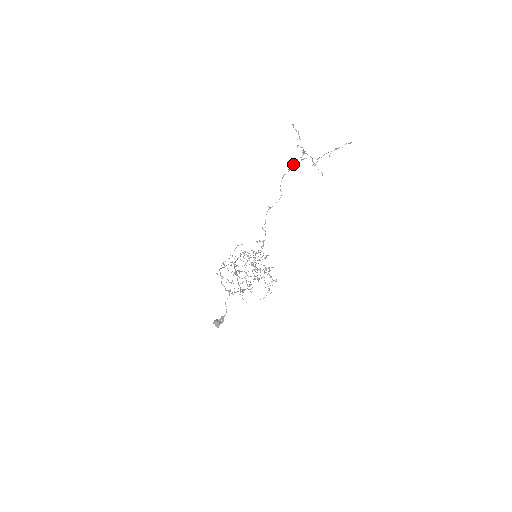
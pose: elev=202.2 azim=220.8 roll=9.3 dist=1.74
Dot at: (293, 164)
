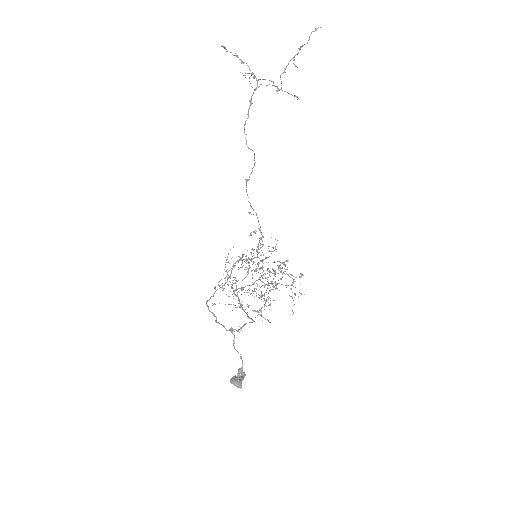
Dot at: occluded
